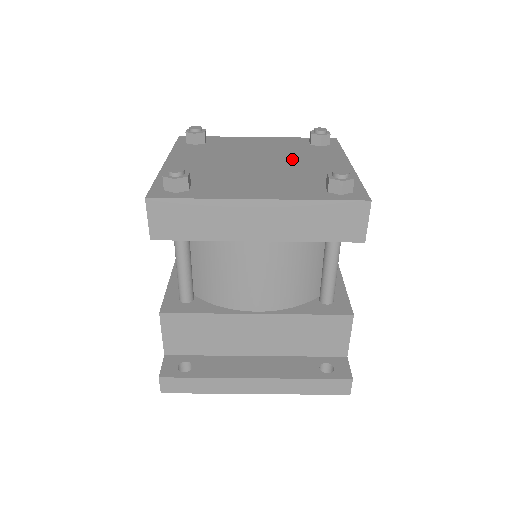
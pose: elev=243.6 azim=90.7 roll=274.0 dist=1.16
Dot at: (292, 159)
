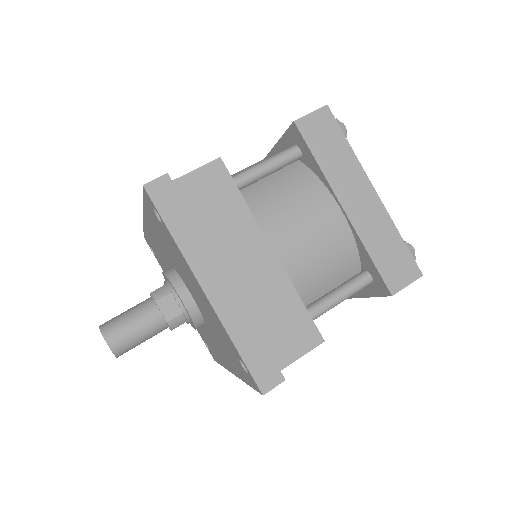
Dot at: occluded
